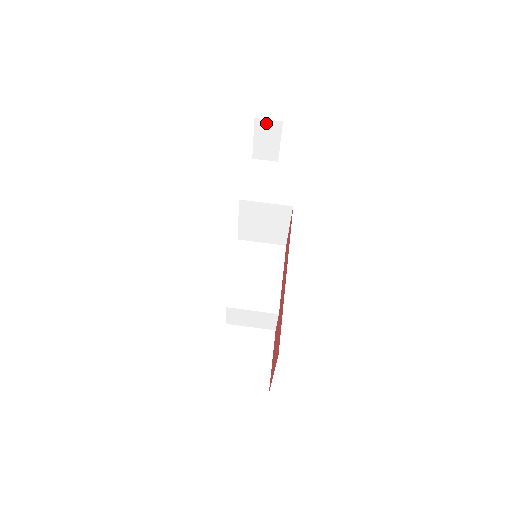
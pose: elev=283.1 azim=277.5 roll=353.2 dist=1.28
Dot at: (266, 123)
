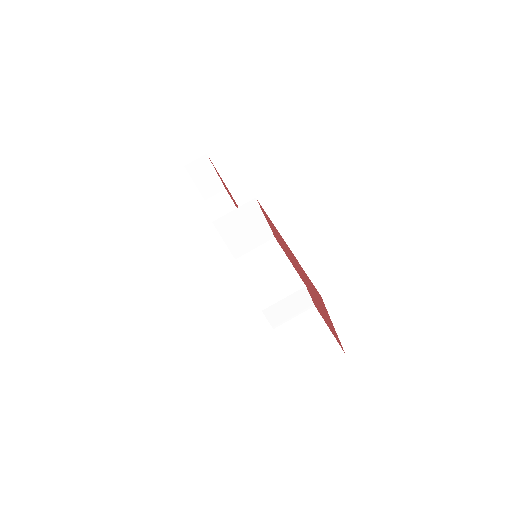
Dot at: (195, 164)
